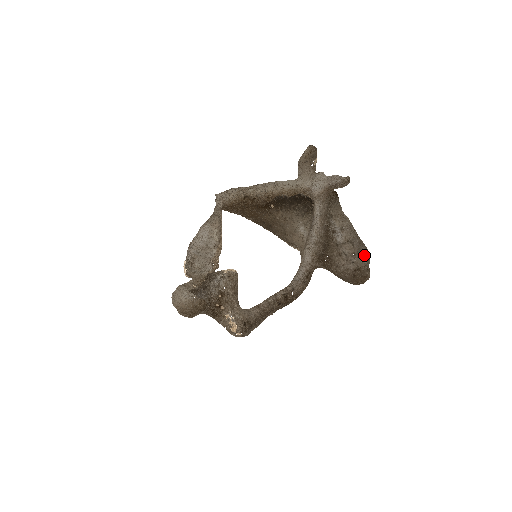
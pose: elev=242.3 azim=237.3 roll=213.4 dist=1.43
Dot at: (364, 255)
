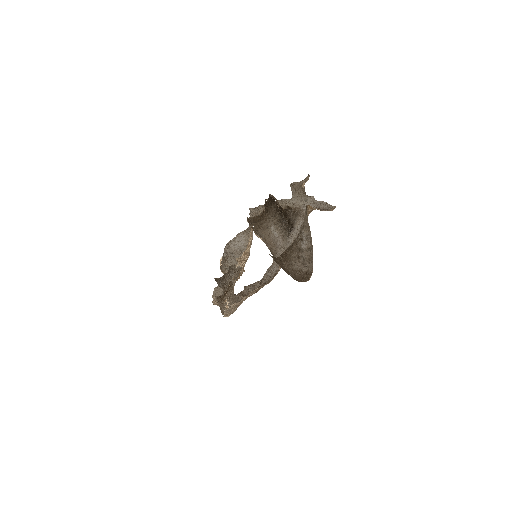
Dot at: occluded
